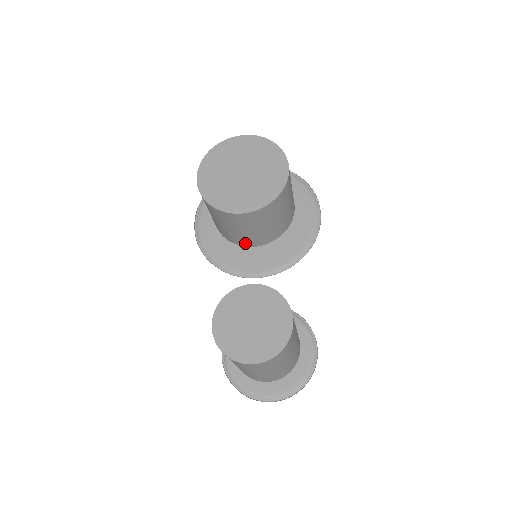
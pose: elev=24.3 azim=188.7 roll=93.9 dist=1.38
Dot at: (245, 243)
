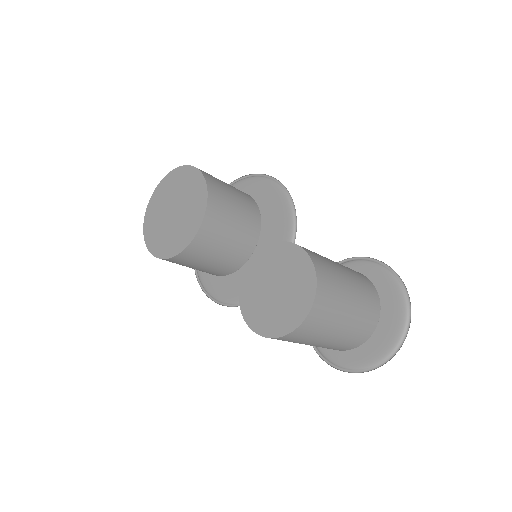
Dot at: (241, 259)
